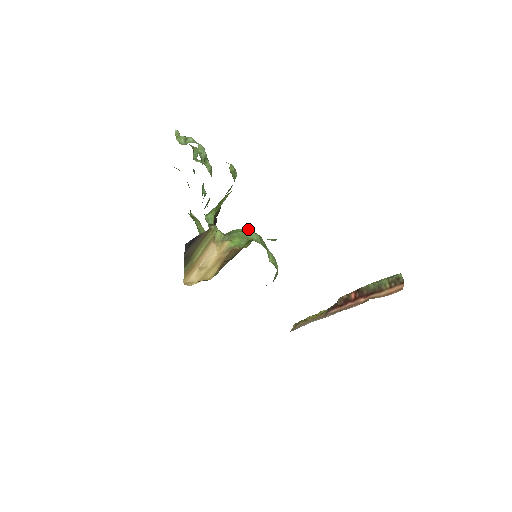
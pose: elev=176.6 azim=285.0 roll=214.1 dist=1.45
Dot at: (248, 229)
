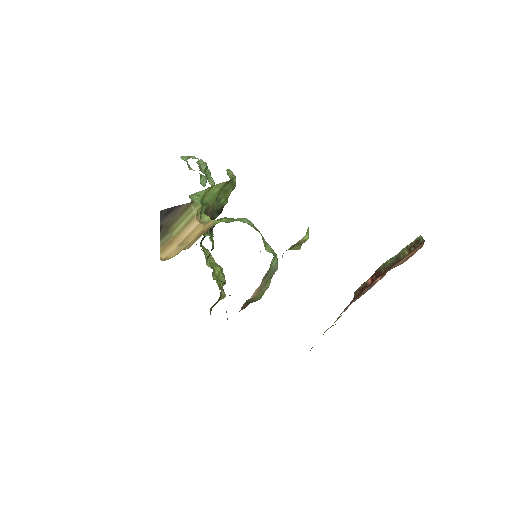
Dot at: occluded
